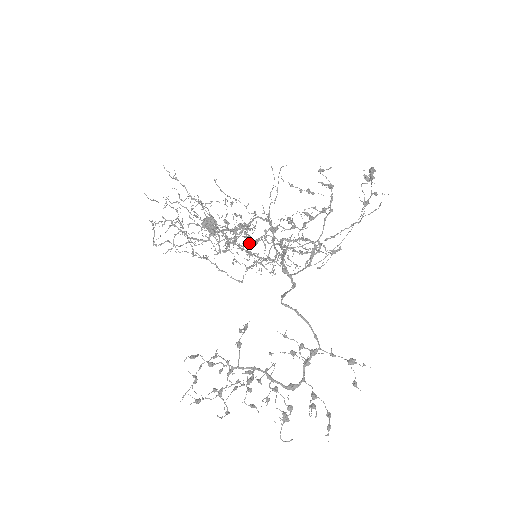
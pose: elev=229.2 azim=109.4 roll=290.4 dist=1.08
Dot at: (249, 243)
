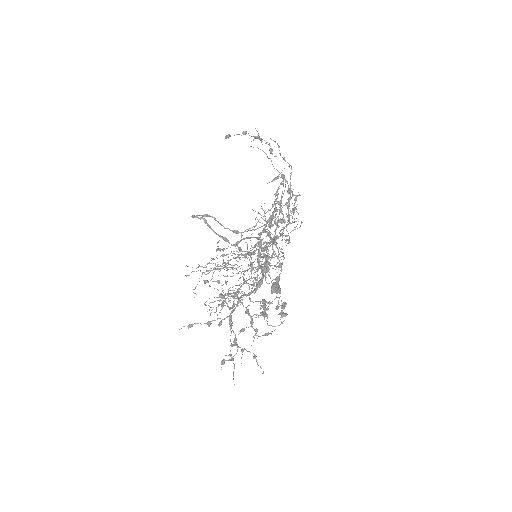
Dot at: occluded
